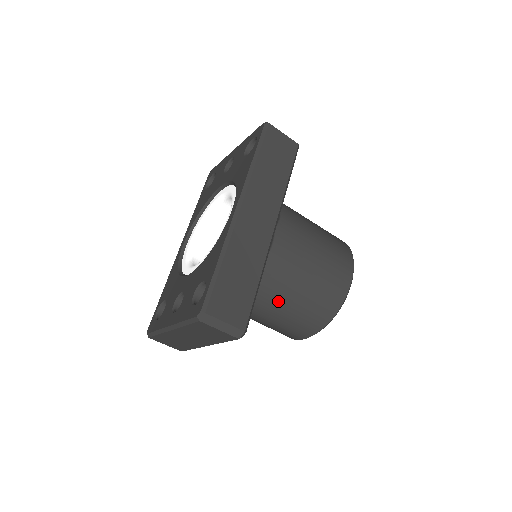
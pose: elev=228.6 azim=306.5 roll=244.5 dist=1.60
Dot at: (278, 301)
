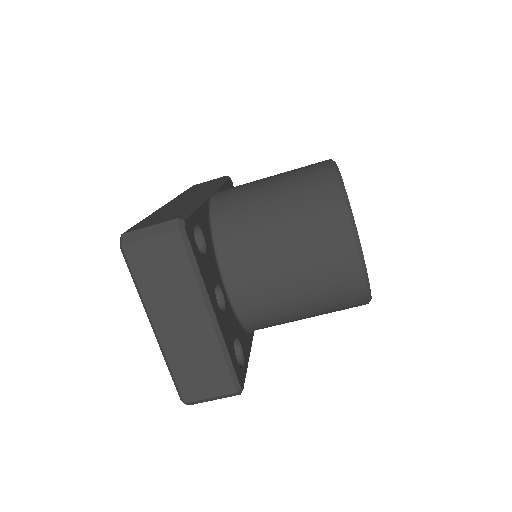
Dot at: (262, 227)
